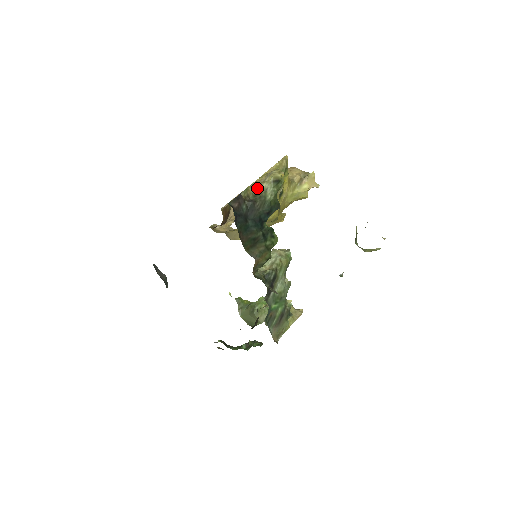
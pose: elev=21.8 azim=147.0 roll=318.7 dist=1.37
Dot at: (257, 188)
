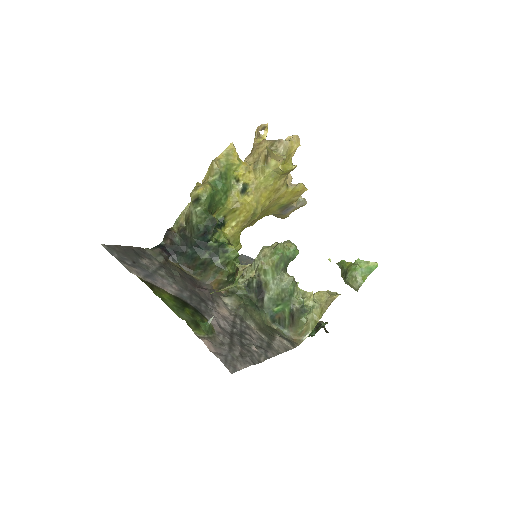
Dot at: (187, 212)
